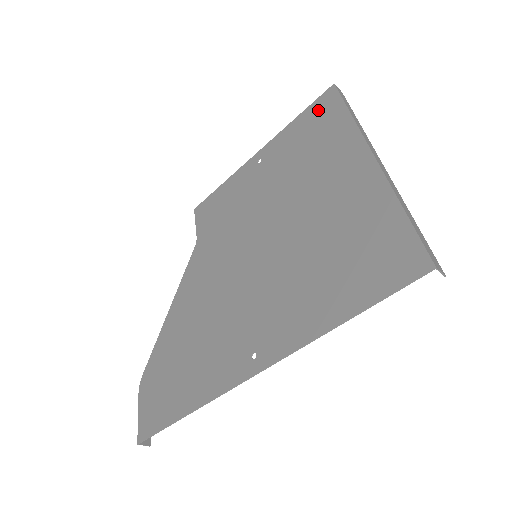
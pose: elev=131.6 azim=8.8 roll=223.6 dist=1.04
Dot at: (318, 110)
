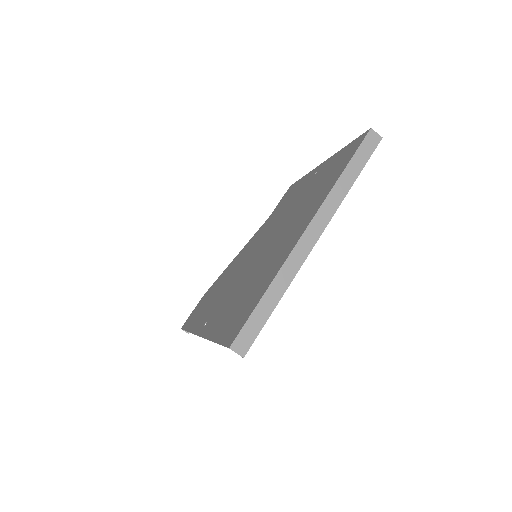
Dot at: (348, 150)
